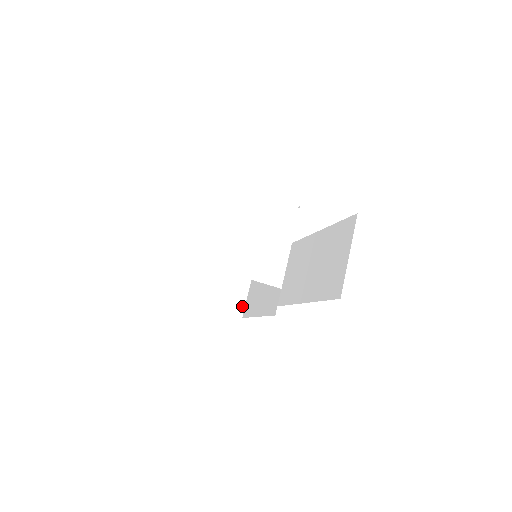
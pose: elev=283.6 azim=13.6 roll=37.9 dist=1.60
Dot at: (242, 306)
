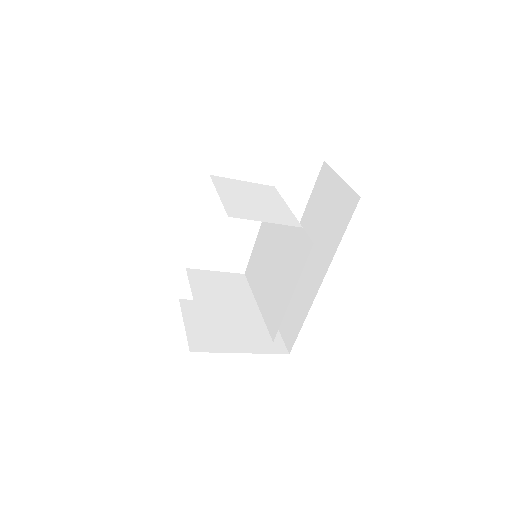
Dot at: (266, 333)
